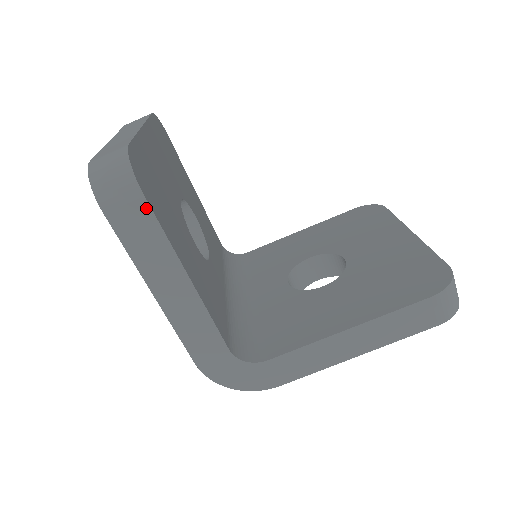
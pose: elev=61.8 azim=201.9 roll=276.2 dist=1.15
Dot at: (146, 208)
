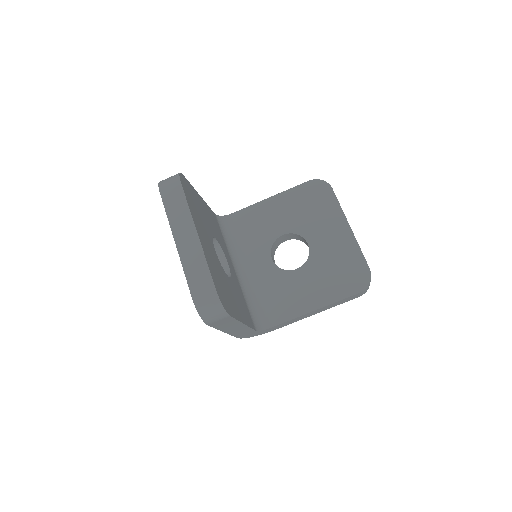
Dot at: (230, 318)
